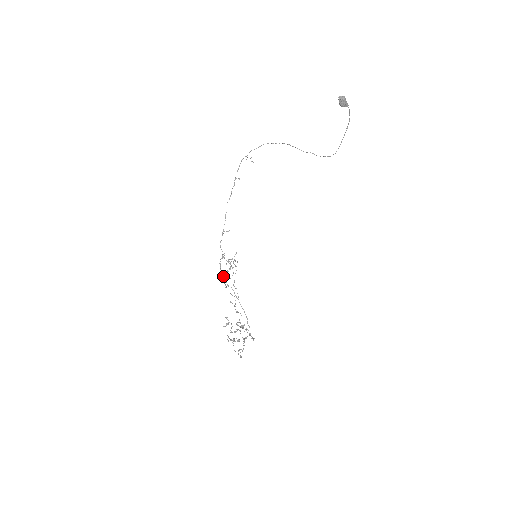
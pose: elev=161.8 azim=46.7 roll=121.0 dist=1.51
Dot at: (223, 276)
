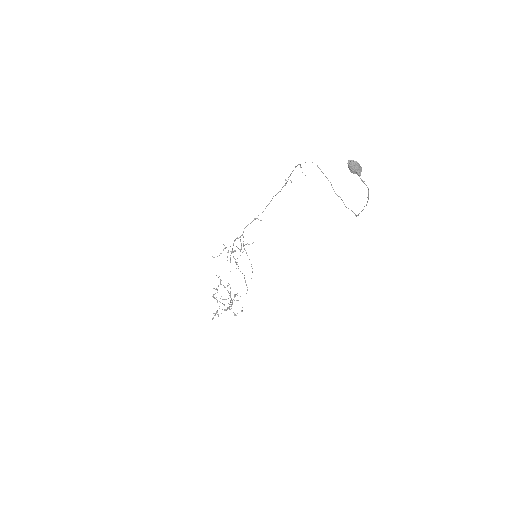
Dot at: (231, 252)
